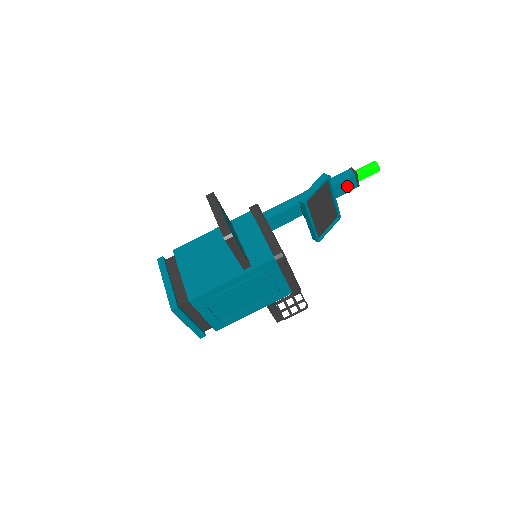
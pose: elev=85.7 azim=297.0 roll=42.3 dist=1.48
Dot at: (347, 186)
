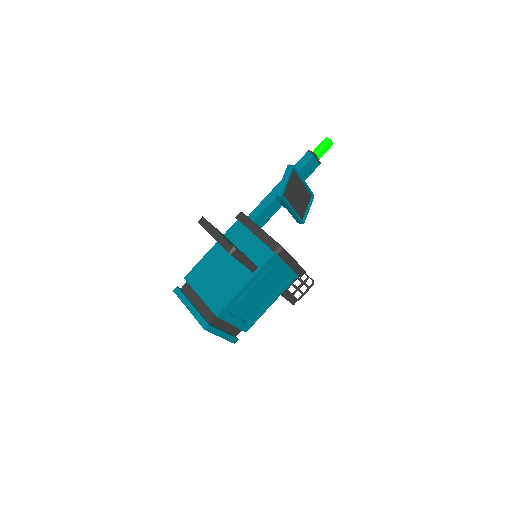
Dot at: (311, 167)
